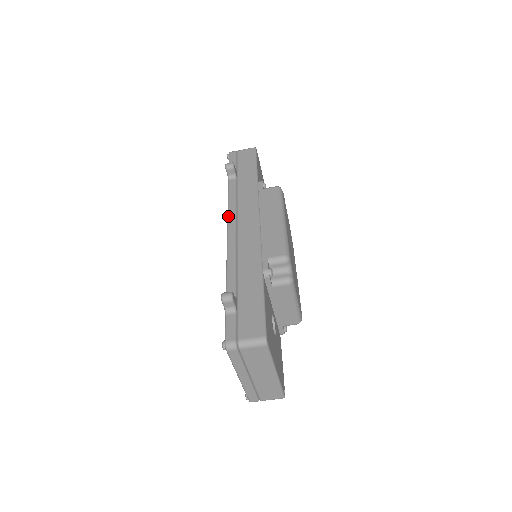
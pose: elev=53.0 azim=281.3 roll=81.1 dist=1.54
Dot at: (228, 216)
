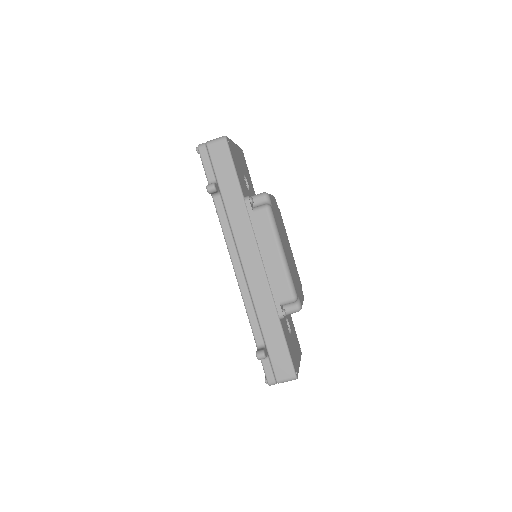
Dot at: (229, 253)
